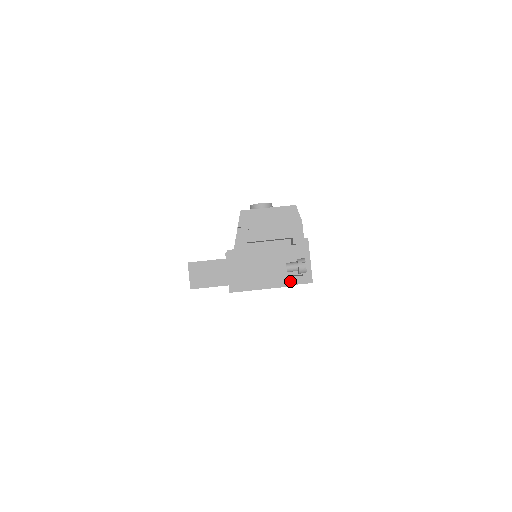
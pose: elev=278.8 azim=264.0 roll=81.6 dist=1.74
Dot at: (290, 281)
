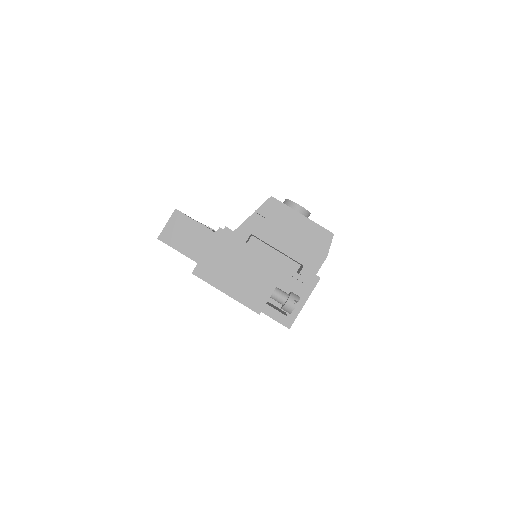
Dot at: (266, 310)
